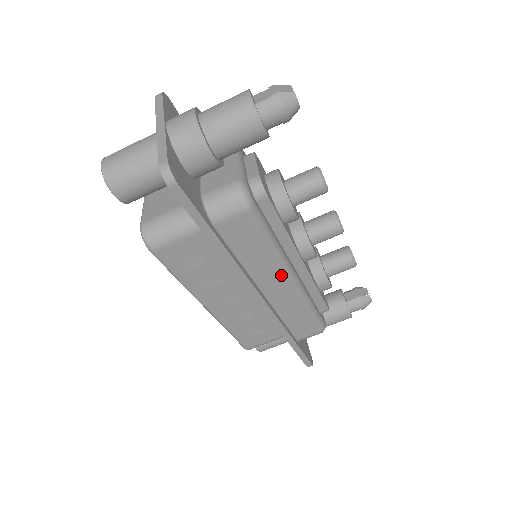
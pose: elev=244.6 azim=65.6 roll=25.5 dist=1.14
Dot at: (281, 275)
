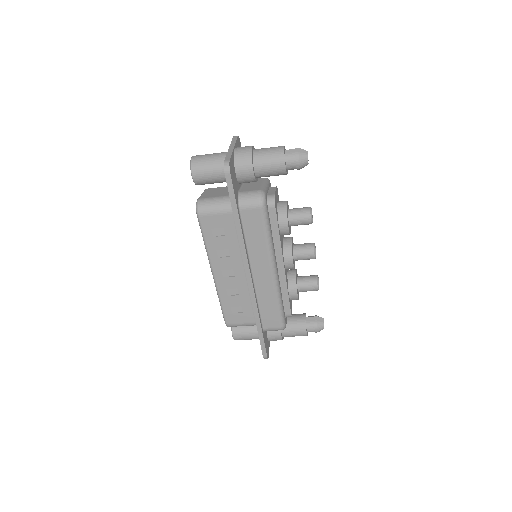
Dot at: (267, 264)
